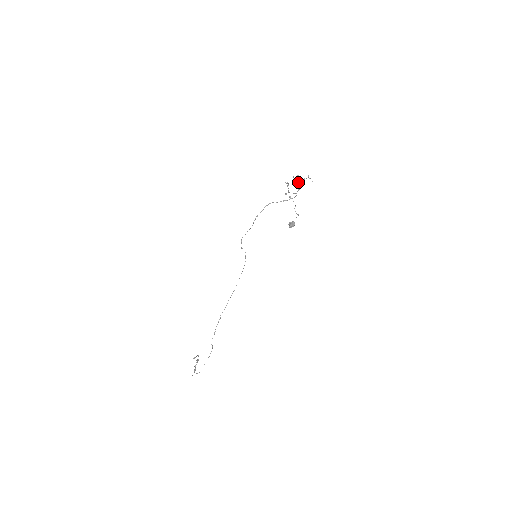
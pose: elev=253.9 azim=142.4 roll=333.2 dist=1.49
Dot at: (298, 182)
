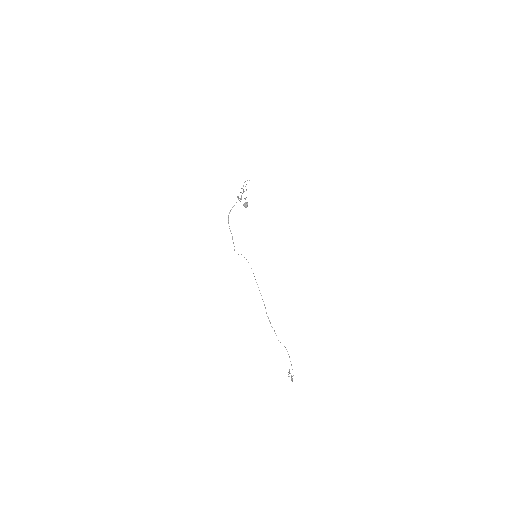
Dot at: occluded
